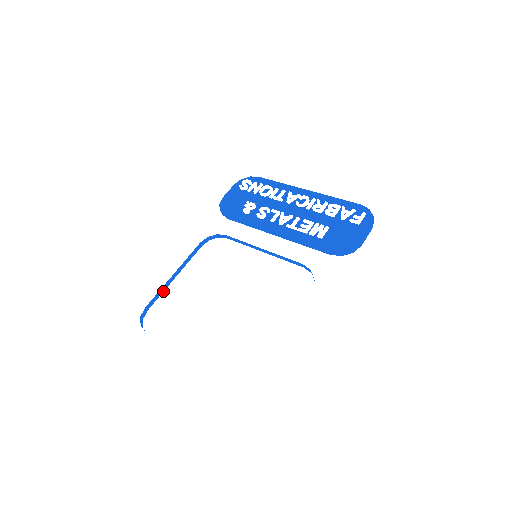
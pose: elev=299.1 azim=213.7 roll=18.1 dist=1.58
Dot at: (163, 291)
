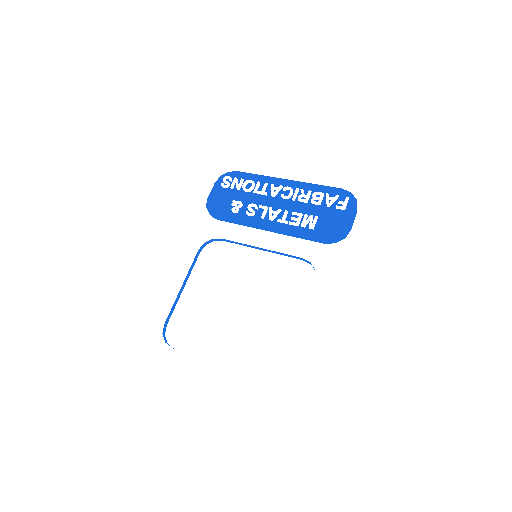
Dot at: occluded
